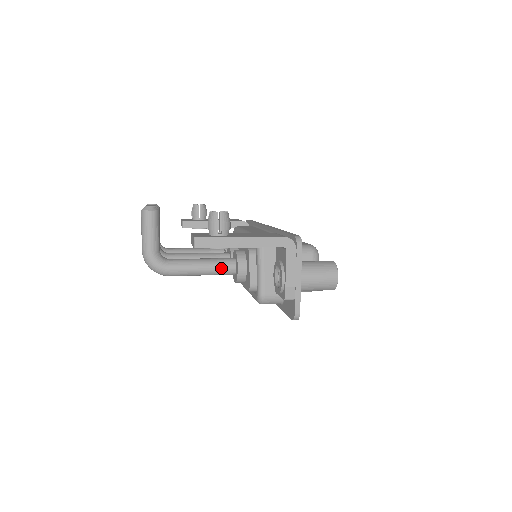
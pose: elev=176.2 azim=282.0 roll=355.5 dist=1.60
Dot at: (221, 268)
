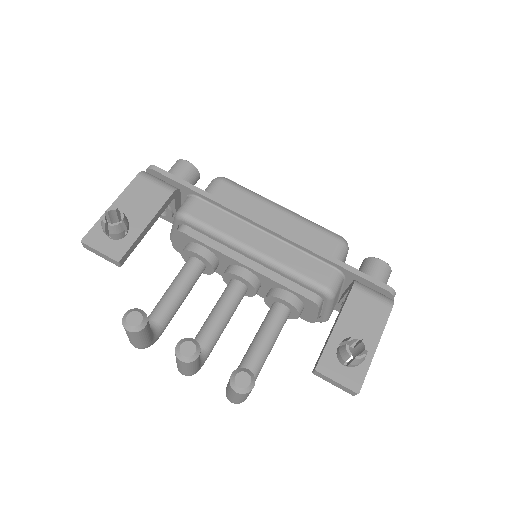
Dot at: occluded
